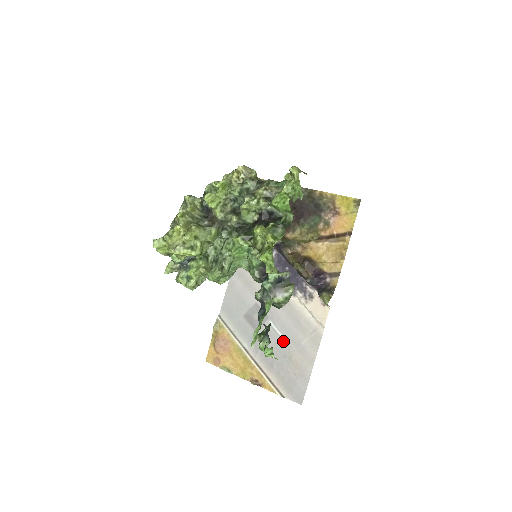
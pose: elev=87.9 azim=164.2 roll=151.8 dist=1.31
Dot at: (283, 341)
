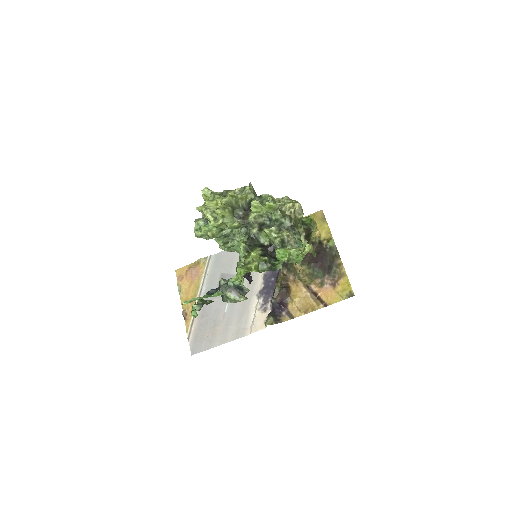
Dot at: (223, 313)
